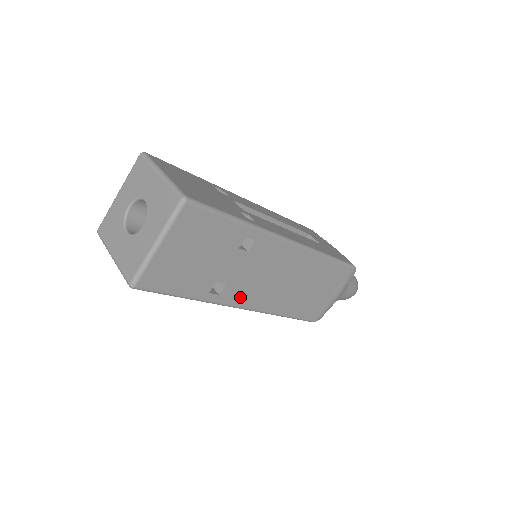
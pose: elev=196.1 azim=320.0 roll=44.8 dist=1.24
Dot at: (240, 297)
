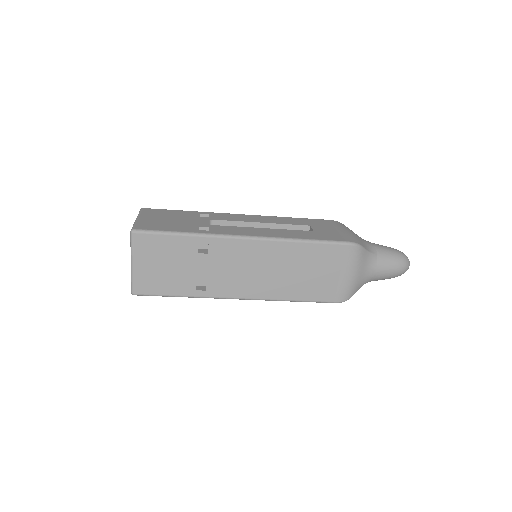
Dot at: (228, 290)
